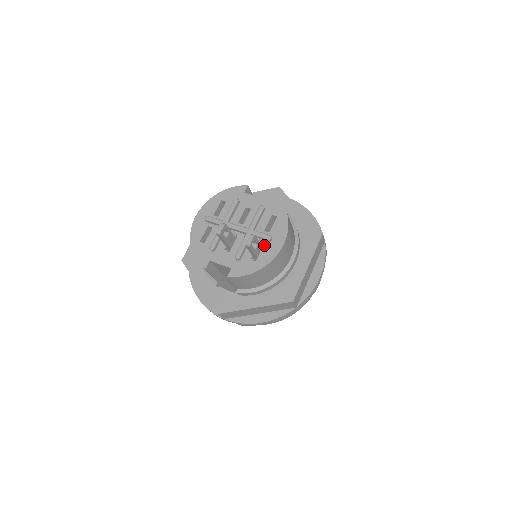
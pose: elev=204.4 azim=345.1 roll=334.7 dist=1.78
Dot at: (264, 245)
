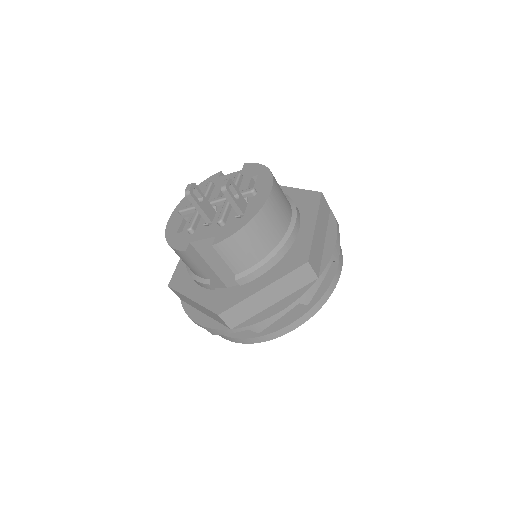
Dot at: (249, 201)
